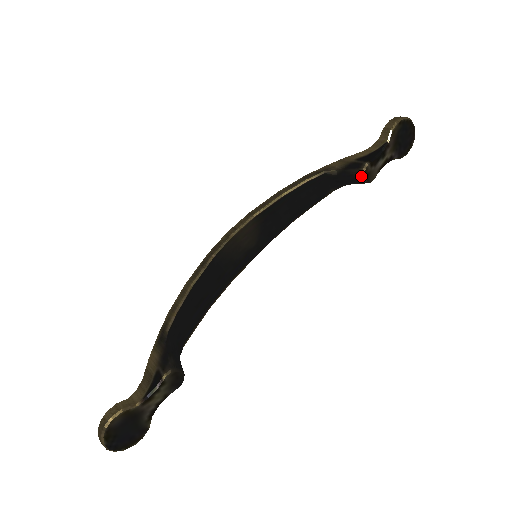
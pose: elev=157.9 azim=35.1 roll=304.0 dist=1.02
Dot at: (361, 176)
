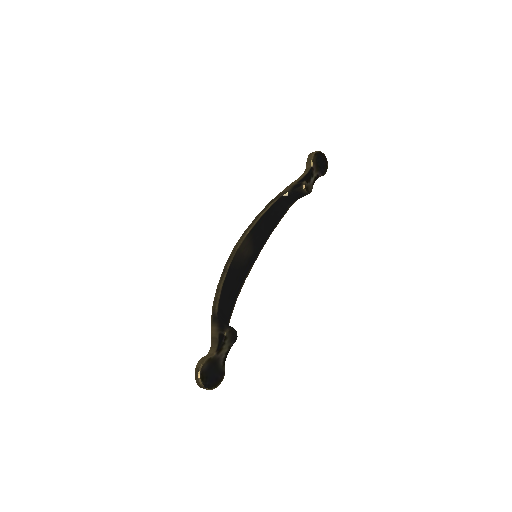
Dot at: (303, 190)
